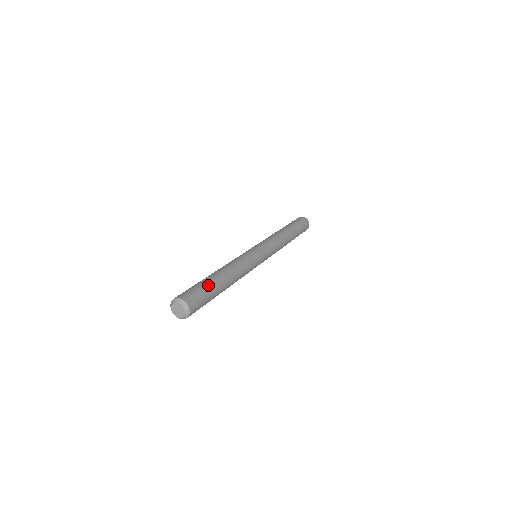
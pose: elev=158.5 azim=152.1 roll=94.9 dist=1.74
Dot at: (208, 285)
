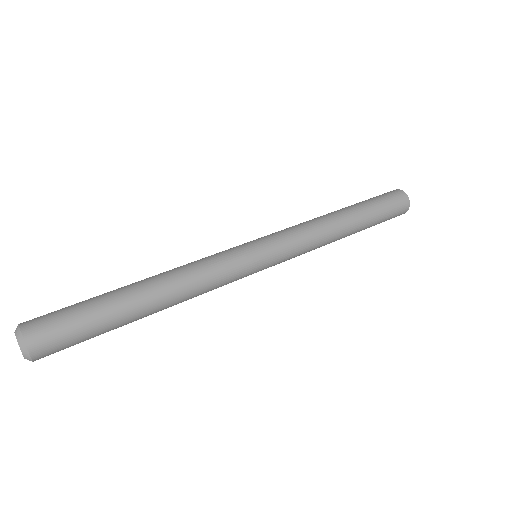
Dot at: (96, 309)
